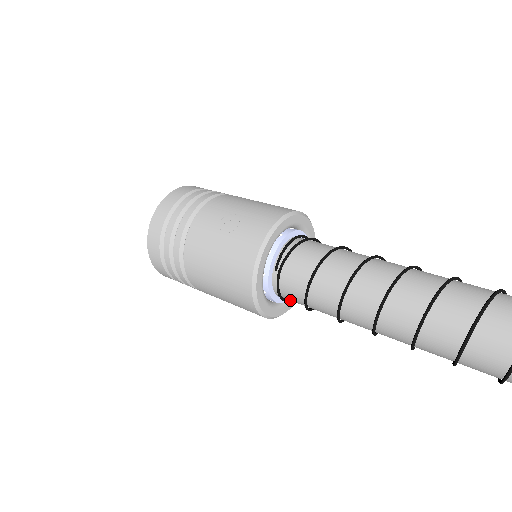
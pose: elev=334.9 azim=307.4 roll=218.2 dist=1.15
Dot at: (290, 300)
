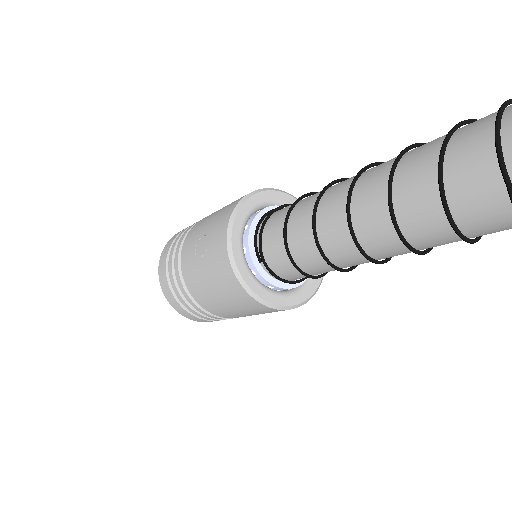
Dot at: (300, 278)
